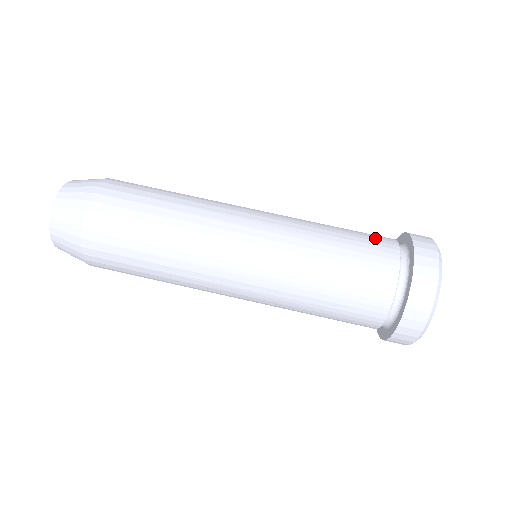
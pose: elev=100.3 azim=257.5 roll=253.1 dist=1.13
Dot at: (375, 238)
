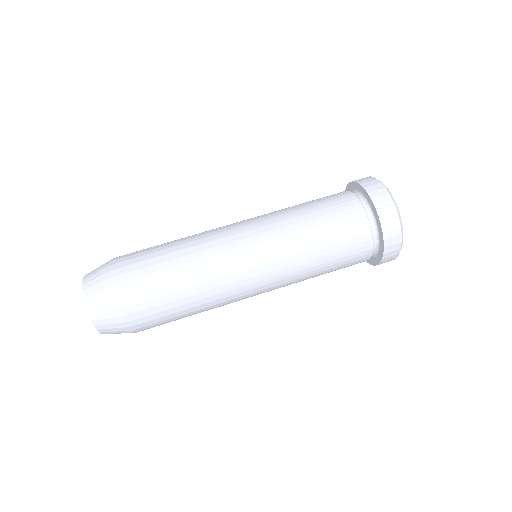
Dot at: occluded
